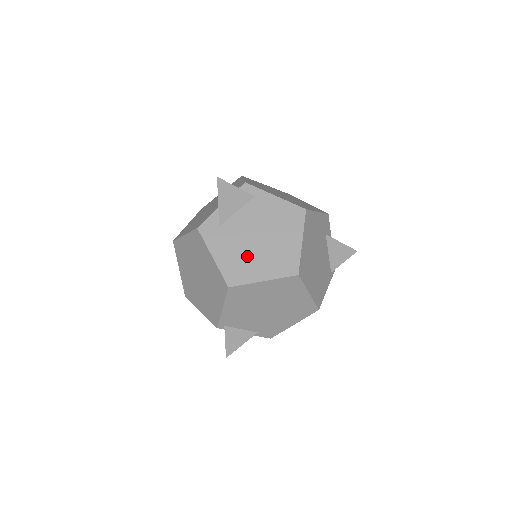
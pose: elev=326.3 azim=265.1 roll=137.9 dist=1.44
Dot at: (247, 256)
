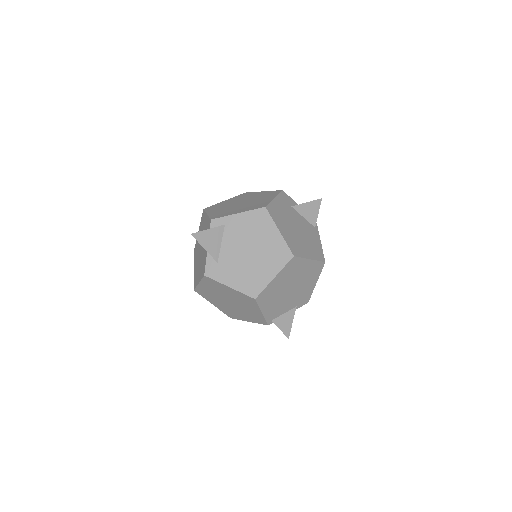
Dot at: (251, 269)
